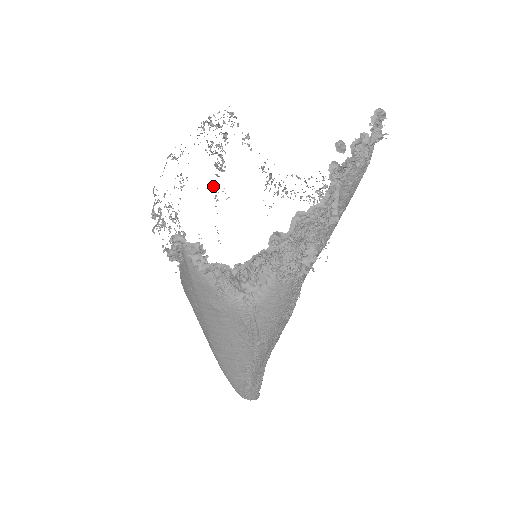
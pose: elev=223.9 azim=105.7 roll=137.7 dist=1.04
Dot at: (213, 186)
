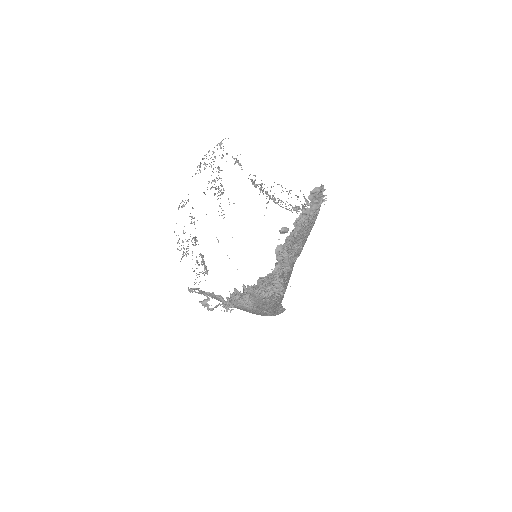
Dot at: occluded
